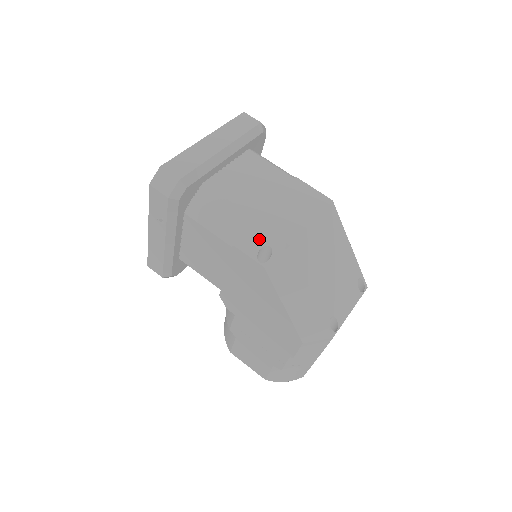
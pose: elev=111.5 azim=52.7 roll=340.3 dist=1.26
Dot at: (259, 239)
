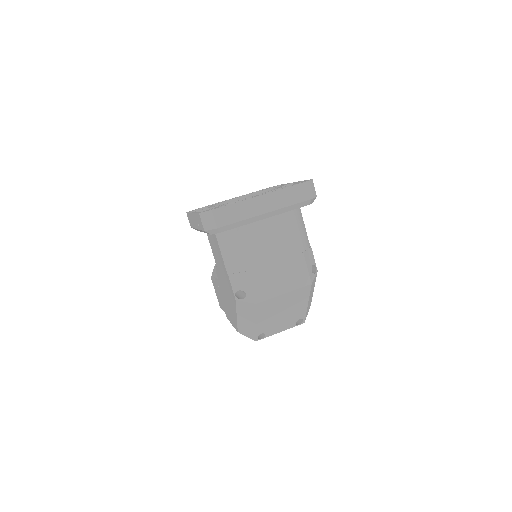
Dot at: (243, 285)
